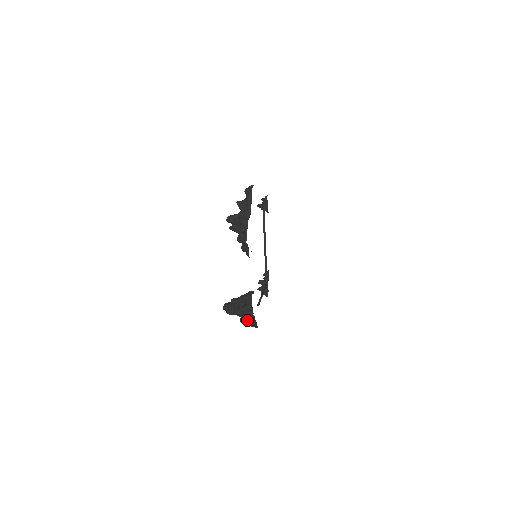
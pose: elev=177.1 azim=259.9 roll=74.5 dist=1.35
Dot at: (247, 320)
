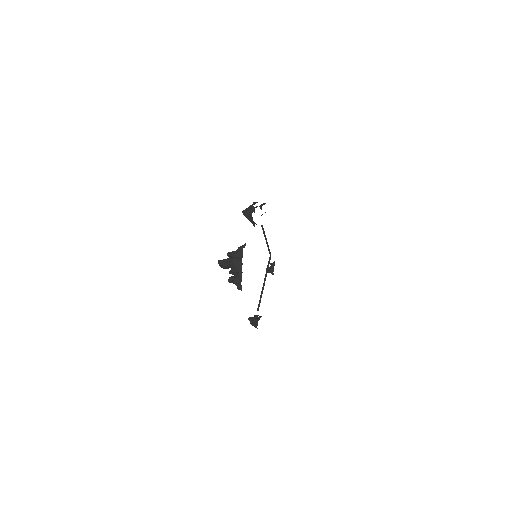
Dot at: (234, 276)
